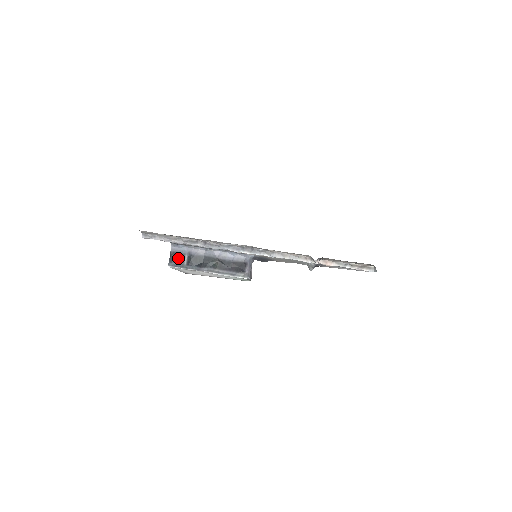
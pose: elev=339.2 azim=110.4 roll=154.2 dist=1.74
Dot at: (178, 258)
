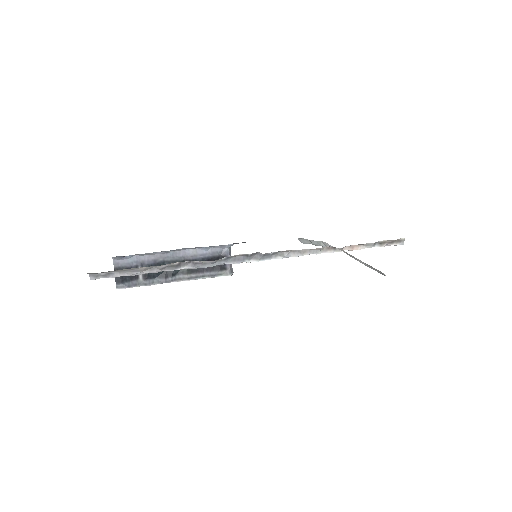
Dot at: occluded
